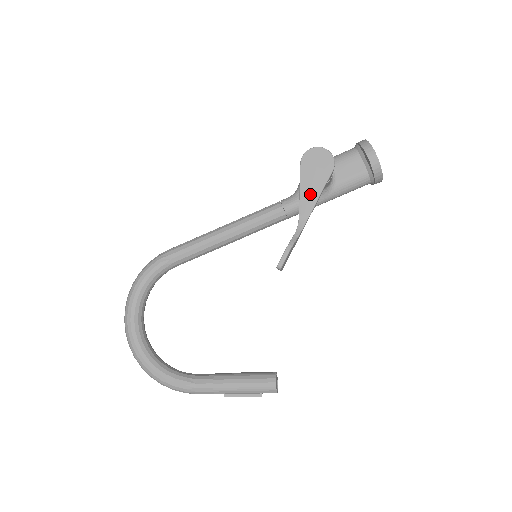
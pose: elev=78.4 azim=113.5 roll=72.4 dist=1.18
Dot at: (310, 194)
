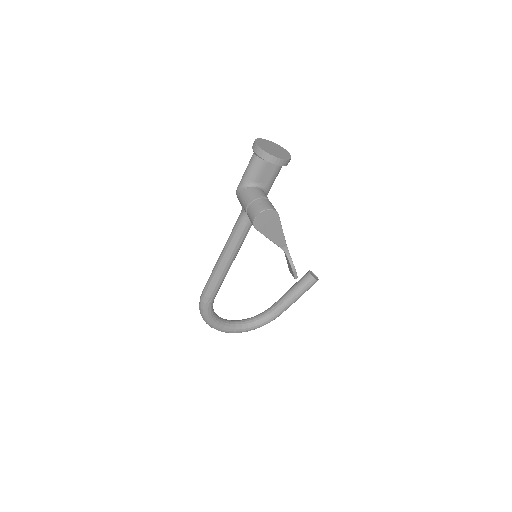
Dot at: (277, 236)
